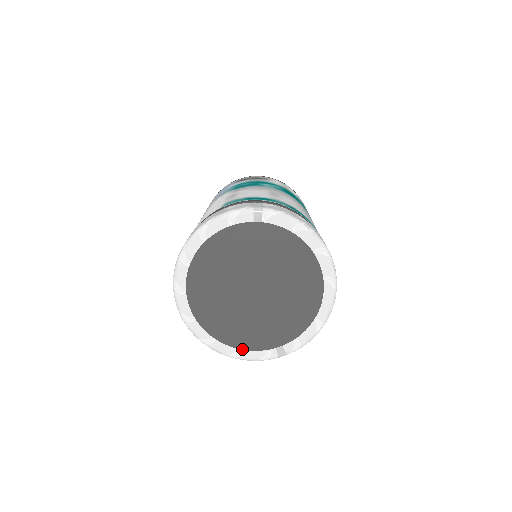
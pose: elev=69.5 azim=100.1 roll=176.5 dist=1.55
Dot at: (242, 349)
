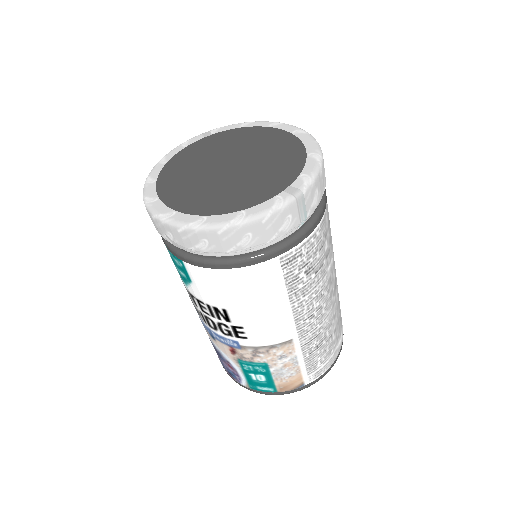
Dot at: (245, 210)
